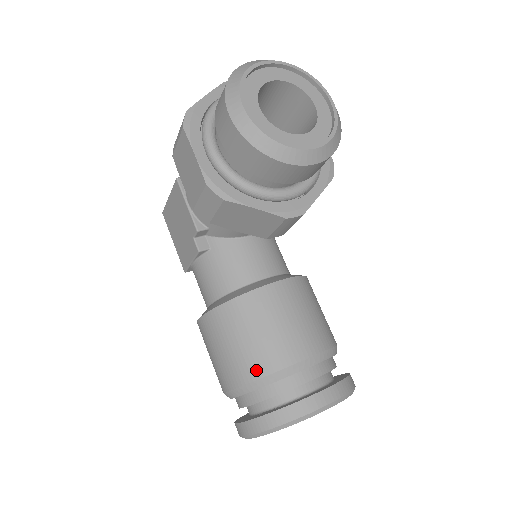
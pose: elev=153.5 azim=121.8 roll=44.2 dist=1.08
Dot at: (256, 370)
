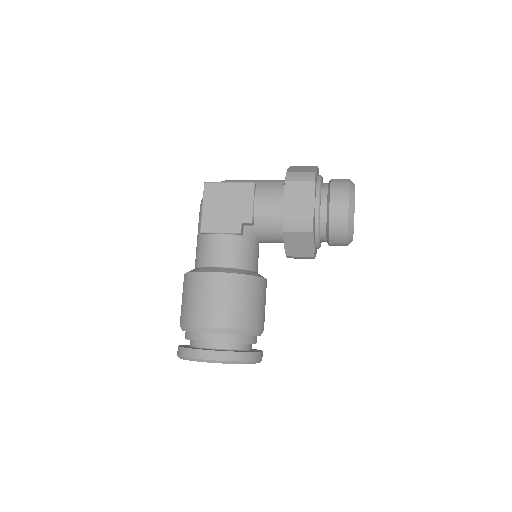
Dot at: (245, 323)
